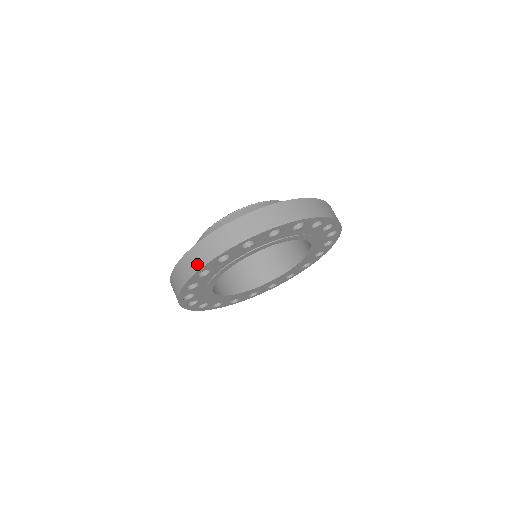
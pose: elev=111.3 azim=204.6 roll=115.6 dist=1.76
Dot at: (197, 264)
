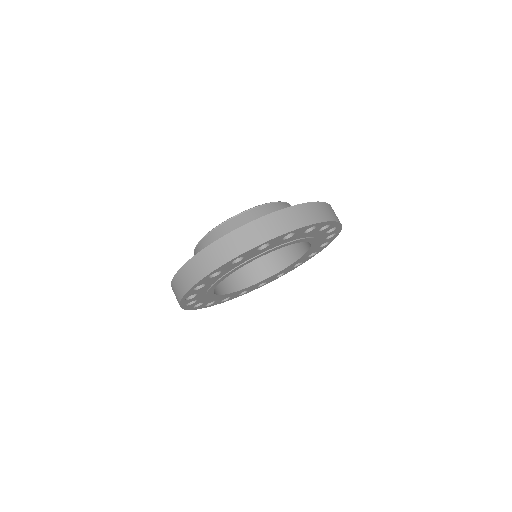
Dot at: (238, 249)
